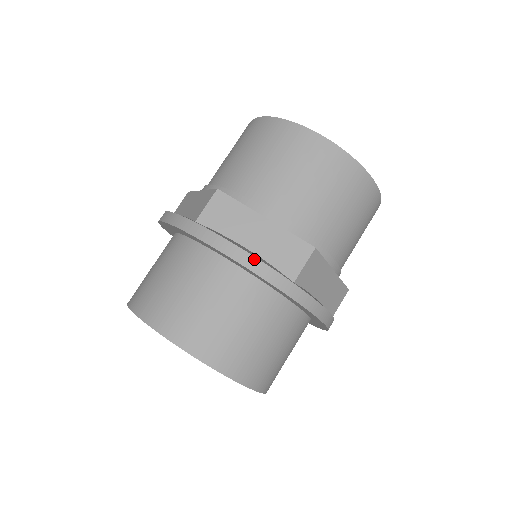
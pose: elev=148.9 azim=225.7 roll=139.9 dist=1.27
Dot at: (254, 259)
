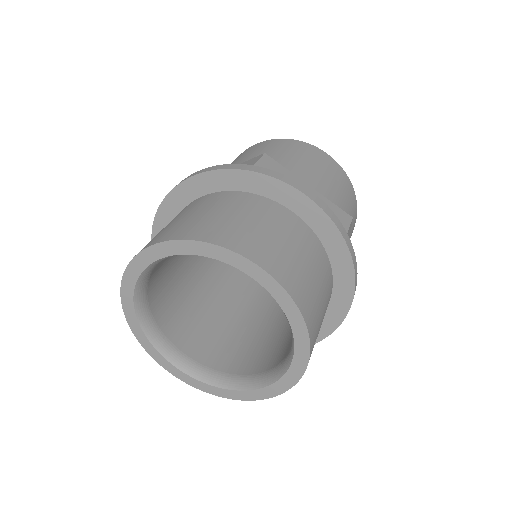
Dot at: (320, 200)
